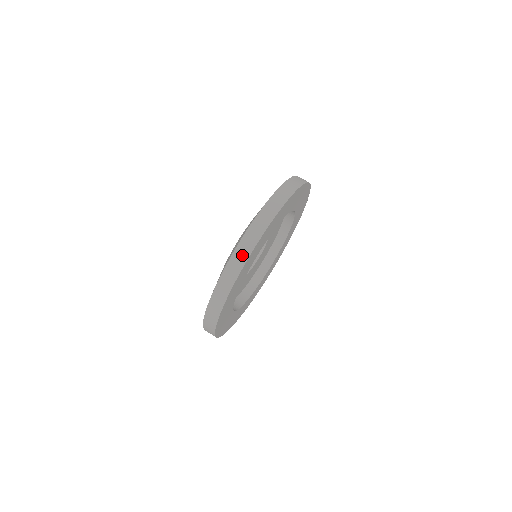
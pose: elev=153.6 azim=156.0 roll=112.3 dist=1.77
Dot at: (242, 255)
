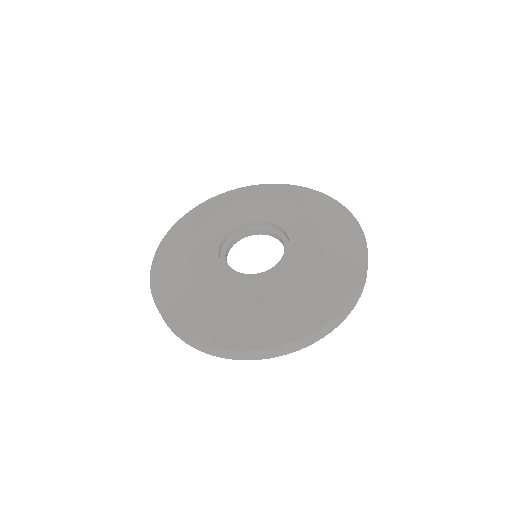
Dot at: (222, 354)
